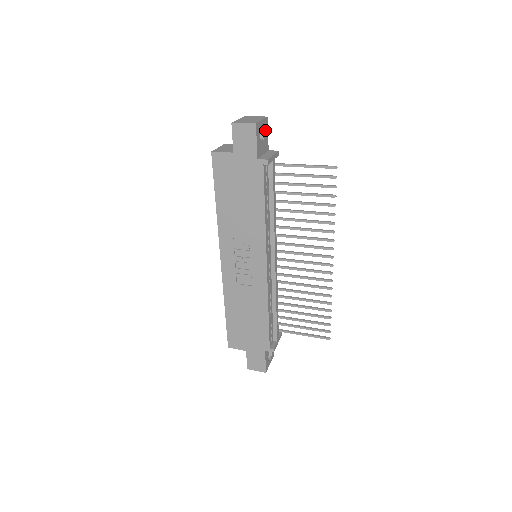
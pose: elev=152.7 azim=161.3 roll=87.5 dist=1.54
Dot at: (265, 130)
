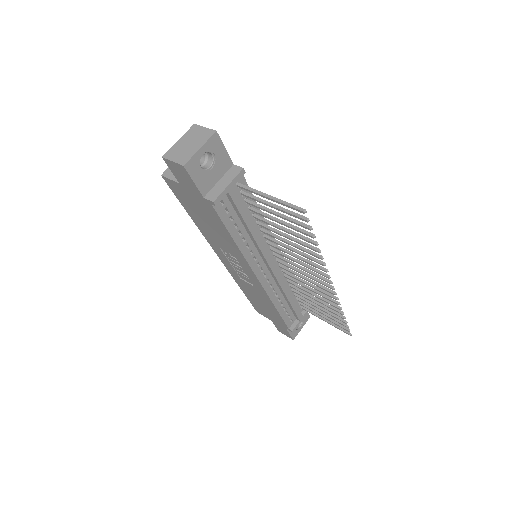
Dot at: (215, 151)
